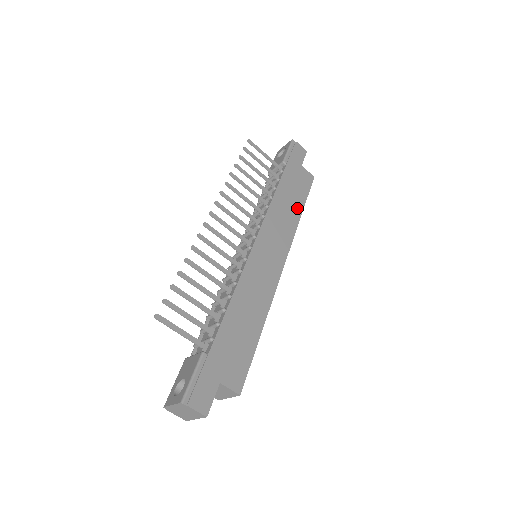
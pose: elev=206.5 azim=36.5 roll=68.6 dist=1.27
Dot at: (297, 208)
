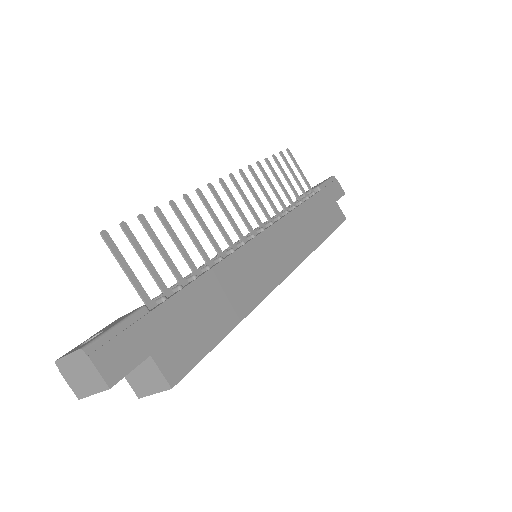
Dot at: (320, 233)
